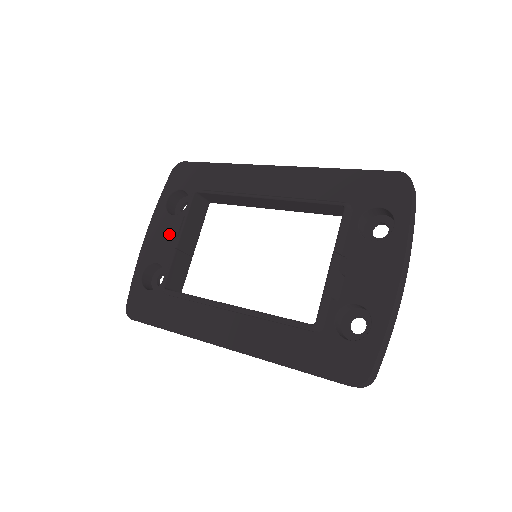
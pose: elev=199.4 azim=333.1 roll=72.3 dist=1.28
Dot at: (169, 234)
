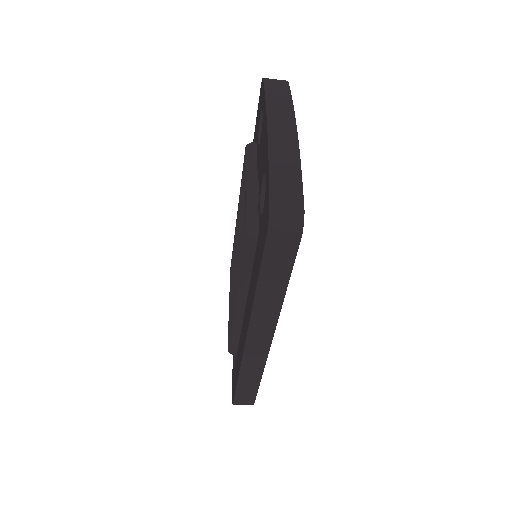
Dot at: occluded
